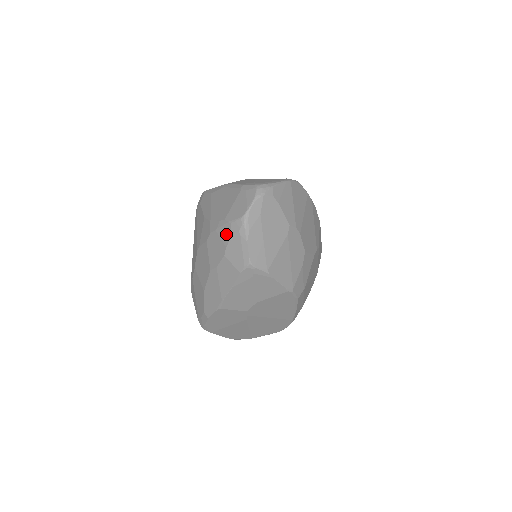
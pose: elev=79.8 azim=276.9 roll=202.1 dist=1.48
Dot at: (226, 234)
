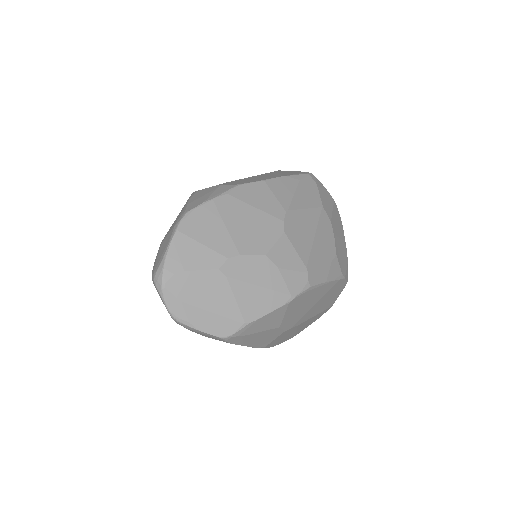
Dot at: occluded
